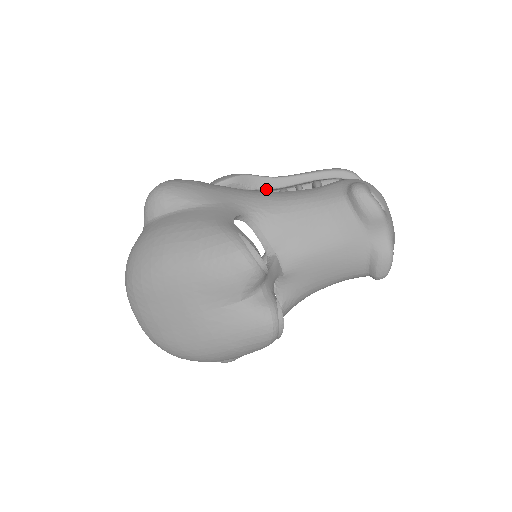
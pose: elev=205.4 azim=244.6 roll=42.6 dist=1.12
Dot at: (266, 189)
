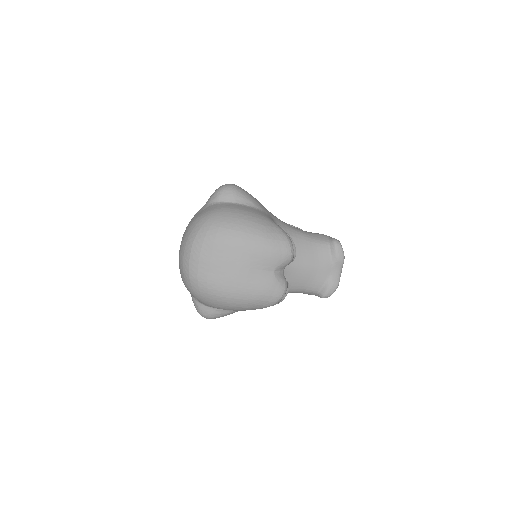
Dot at: occluded
